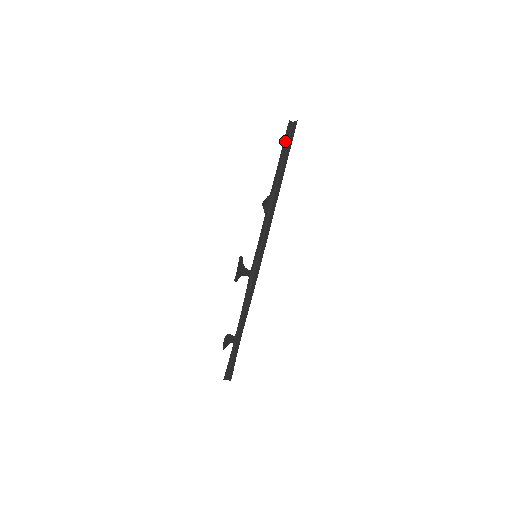
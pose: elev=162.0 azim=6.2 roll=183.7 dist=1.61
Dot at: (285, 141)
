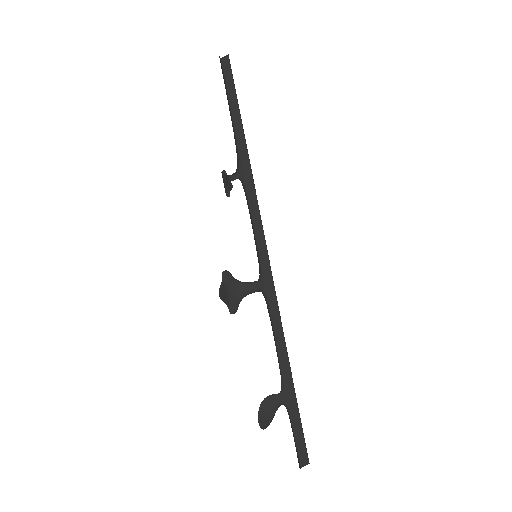
Dot at: occluded
